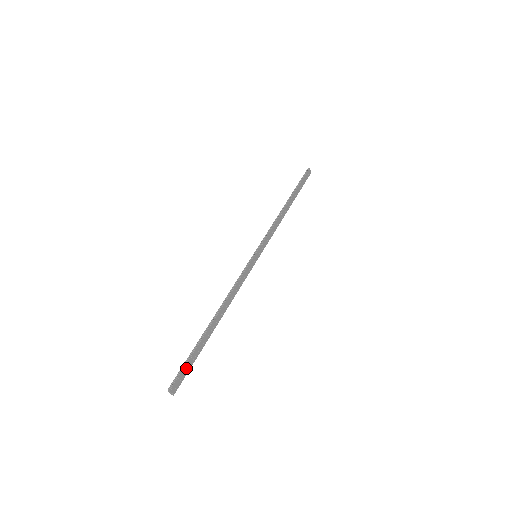
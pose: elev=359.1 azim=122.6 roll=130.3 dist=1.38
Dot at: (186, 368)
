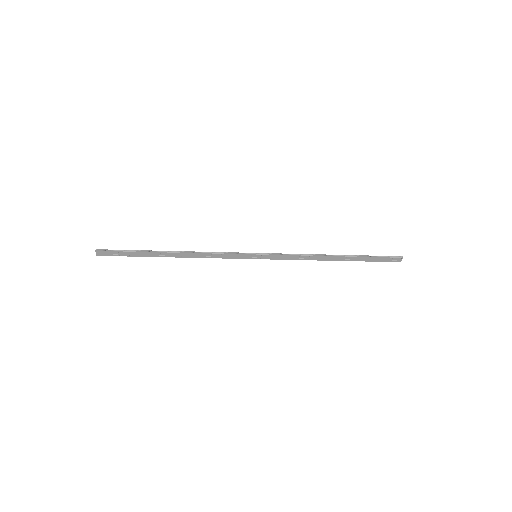
Dot at: (120, 253)
